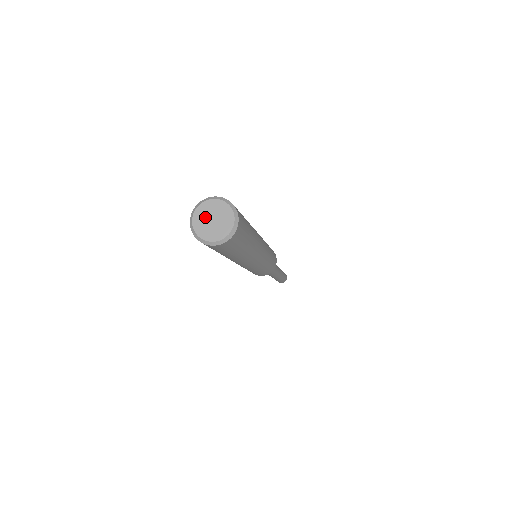
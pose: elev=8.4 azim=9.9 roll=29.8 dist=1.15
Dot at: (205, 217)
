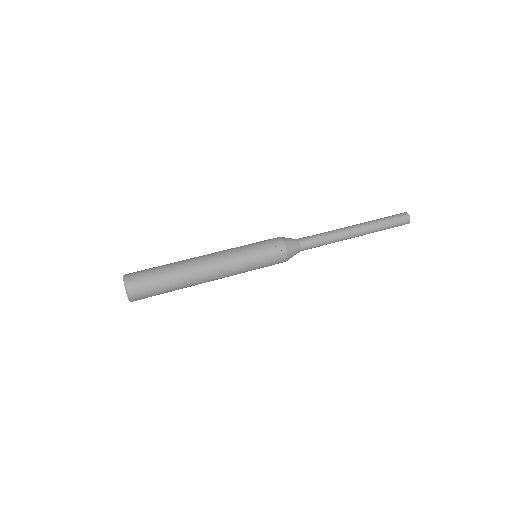
Dot at: occluded
